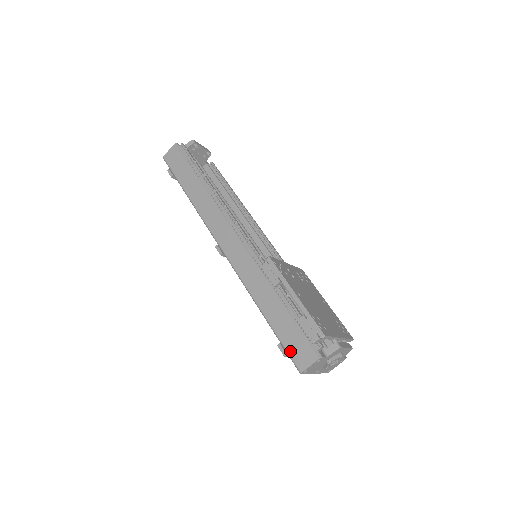
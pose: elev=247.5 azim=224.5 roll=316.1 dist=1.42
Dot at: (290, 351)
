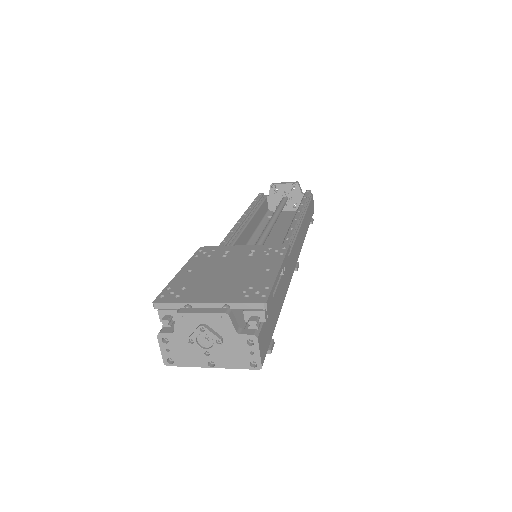
Dot at: occluded
